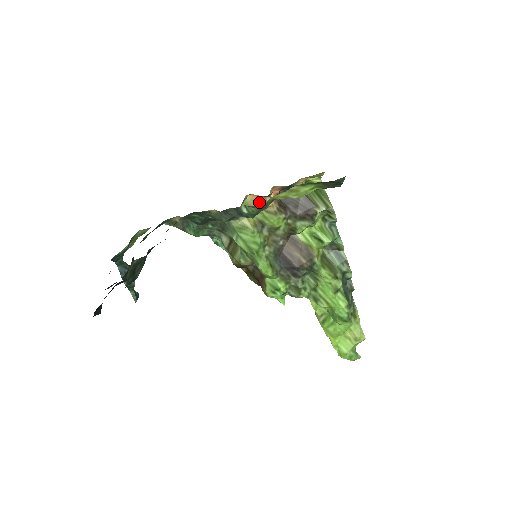
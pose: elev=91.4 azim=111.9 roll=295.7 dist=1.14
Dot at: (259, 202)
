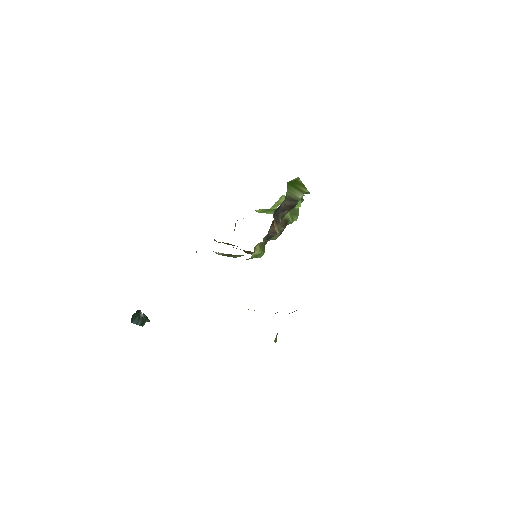
Dot at: occluded
